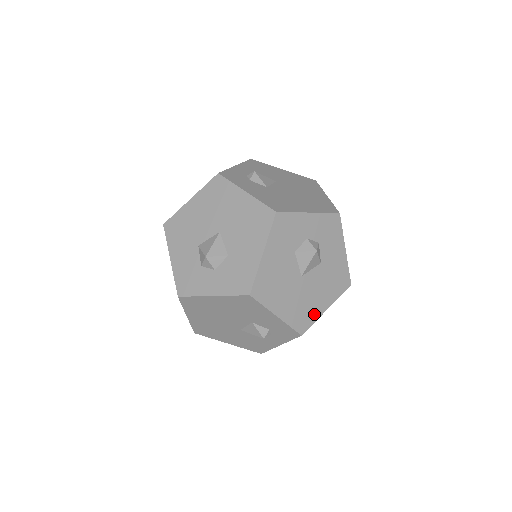
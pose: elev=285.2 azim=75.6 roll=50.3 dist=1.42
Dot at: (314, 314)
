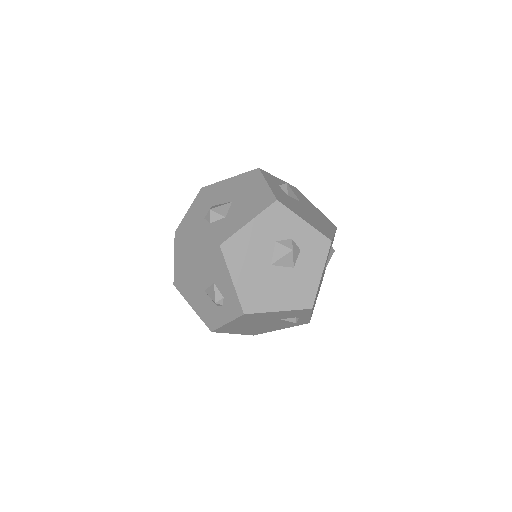
Dot at: (265, 305)
